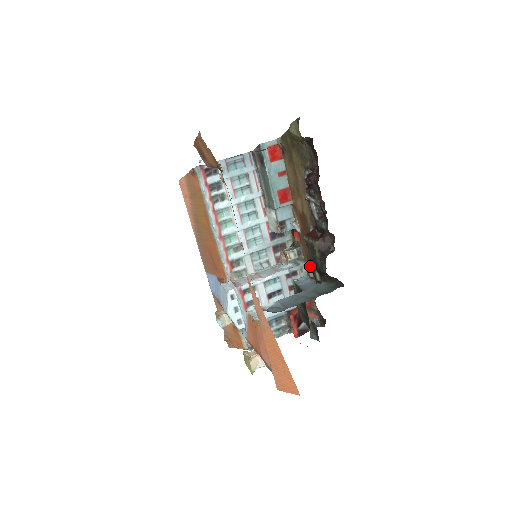
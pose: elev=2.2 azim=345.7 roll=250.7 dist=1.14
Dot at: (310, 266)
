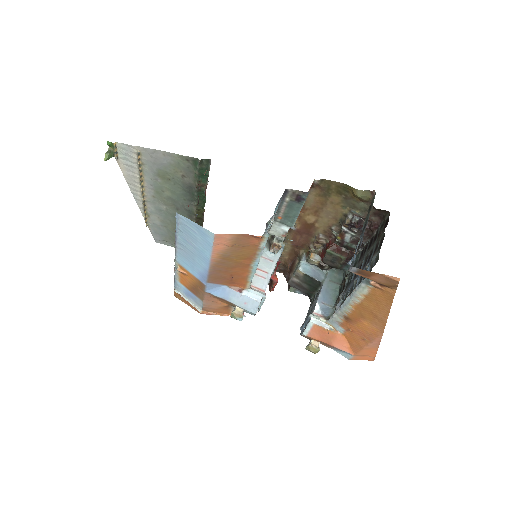
Dot at: (315, 259)
